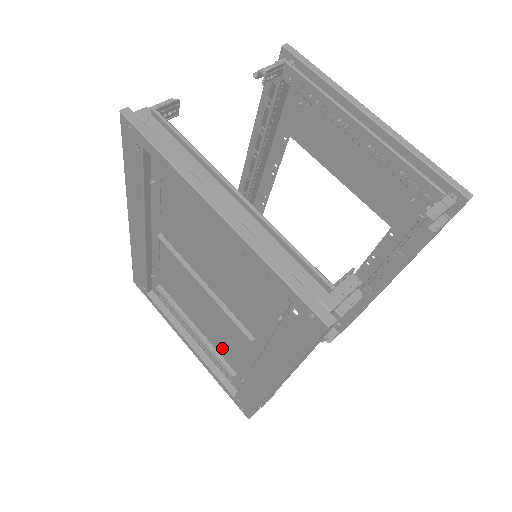
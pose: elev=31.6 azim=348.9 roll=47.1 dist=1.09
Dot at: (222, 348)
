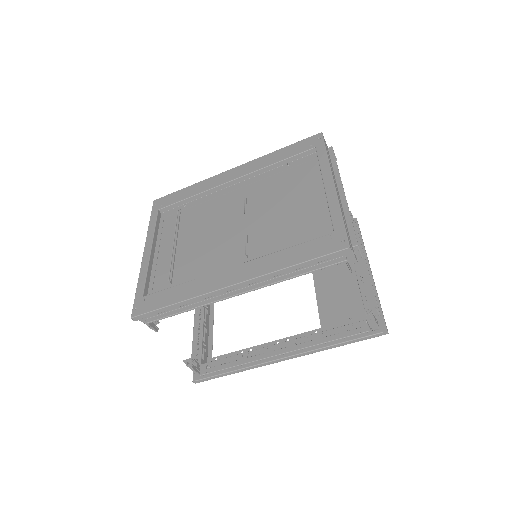
Dot at: (187, 262)
